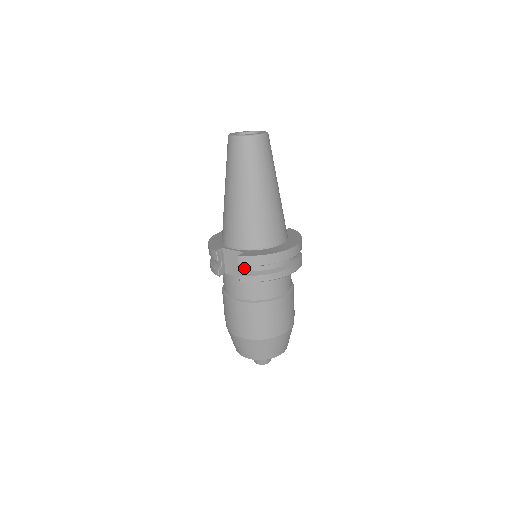
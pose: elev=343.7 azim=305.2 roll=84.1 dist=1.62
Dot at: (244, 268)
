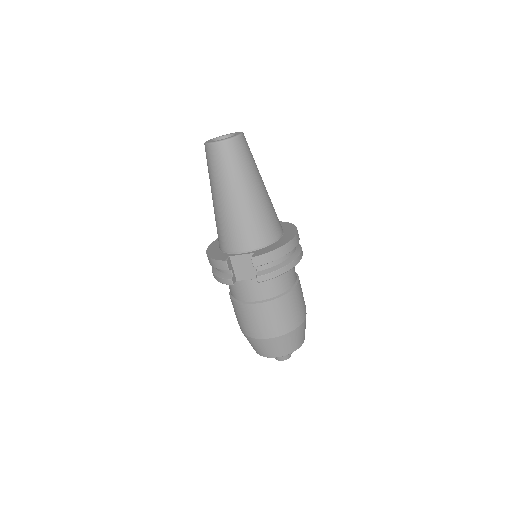
Dot at: (258, 268)
